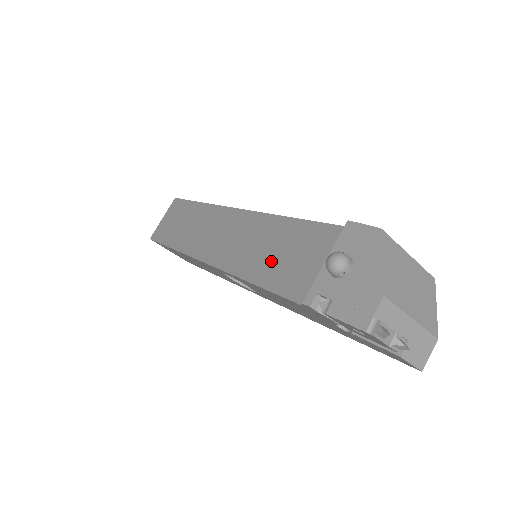
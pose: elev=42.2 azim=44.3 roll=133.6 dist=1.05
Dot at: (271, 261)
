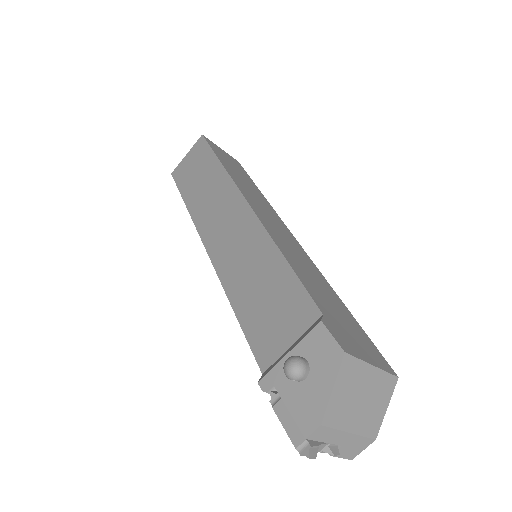
Dot at: (255, 299)
